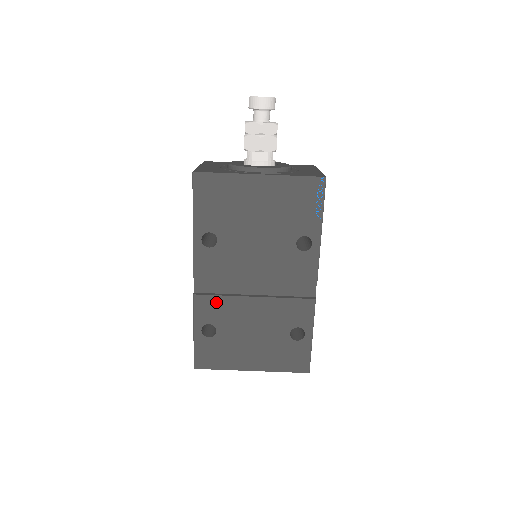
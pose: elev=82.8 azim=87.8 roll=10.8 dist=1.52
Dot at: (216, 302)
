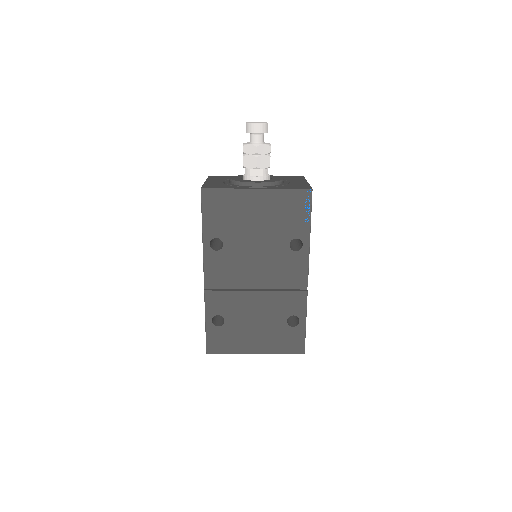
Dot at: (224, 296)
